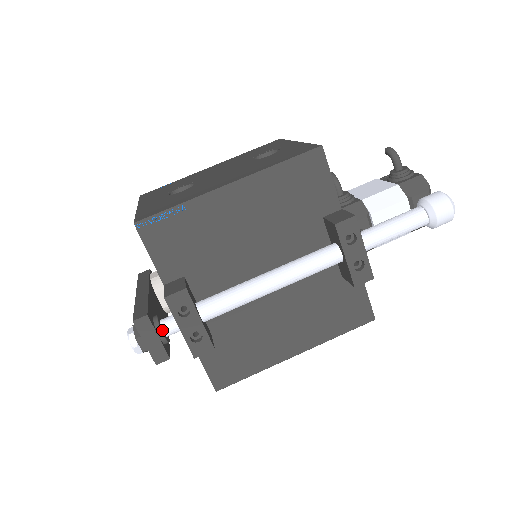
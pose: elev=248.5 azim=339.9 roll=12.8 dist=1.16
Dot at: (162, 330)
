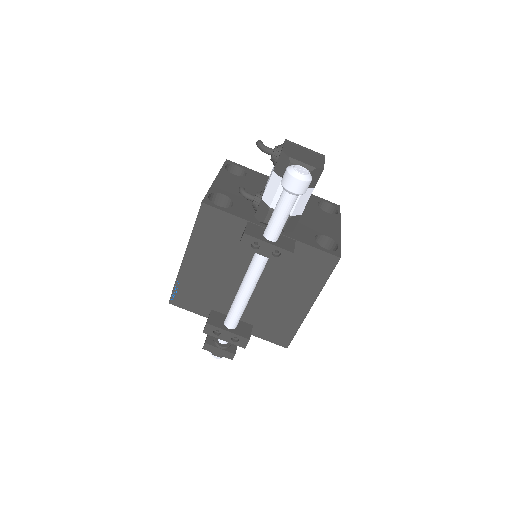
Dot at: (220, 344)
